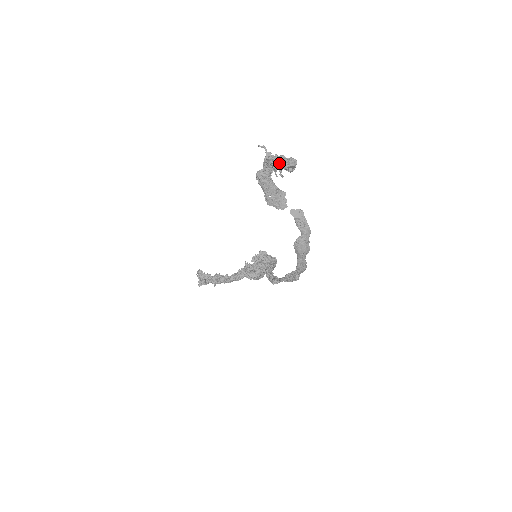
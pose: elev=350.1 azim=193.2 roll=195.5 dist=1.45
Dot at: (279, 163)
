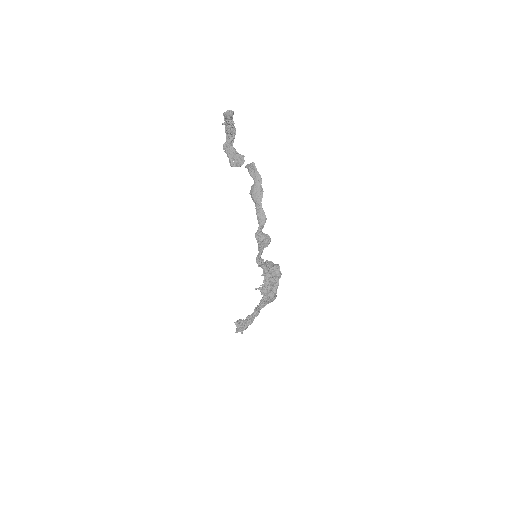
Dot at: (224, 118)
